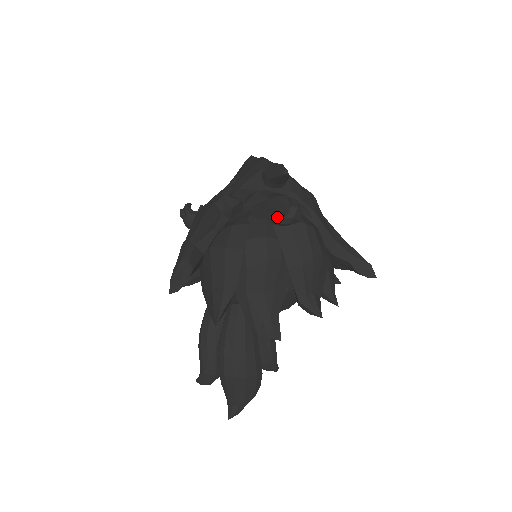
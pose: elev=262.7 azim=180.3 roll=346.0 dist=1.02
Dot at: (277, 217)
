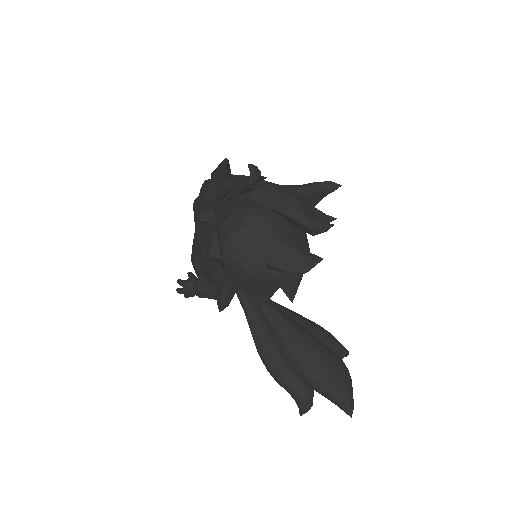
Dot at: (246, 185)
